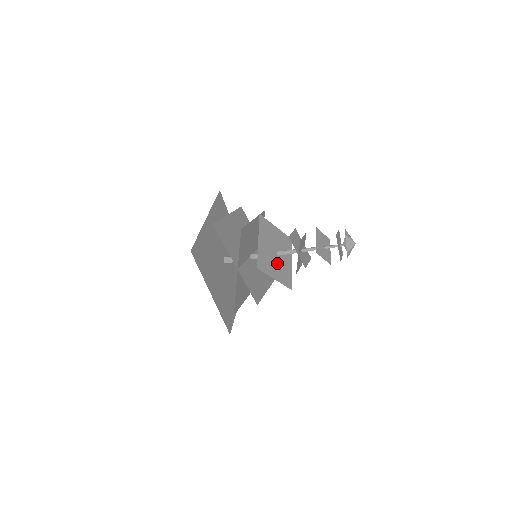
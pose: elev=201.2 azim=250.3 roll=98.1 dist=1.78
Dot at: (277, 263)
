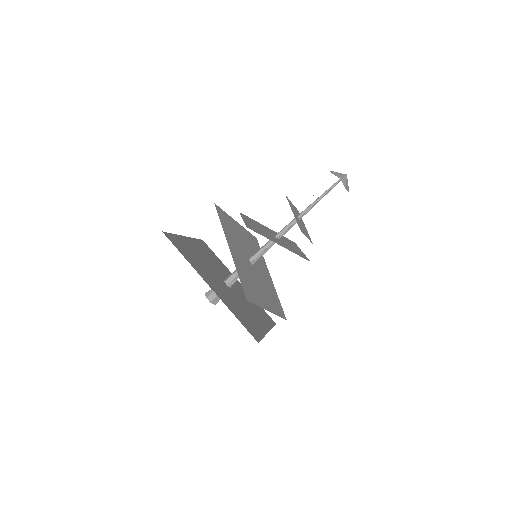
Dot at: (278, 241)
